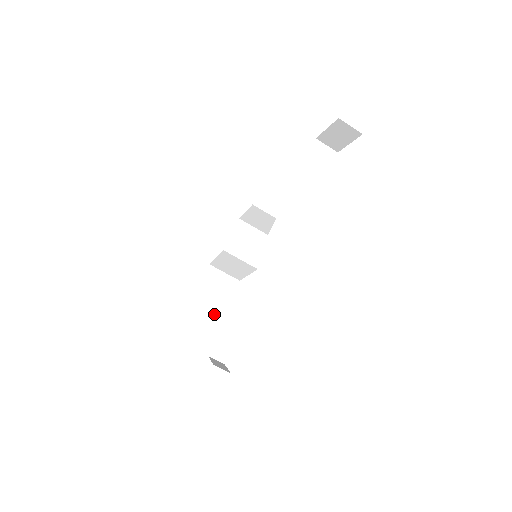
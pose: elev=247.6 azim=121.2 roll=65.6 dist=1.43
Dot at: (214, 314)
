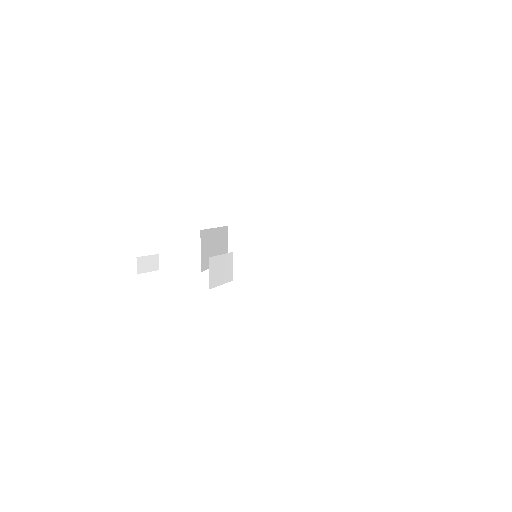
Dot at: (238, 251)
